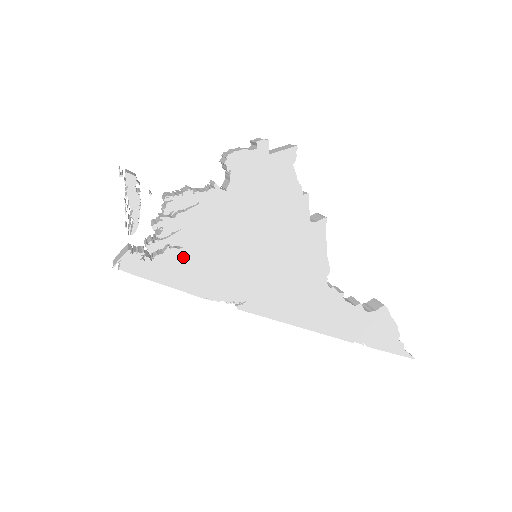
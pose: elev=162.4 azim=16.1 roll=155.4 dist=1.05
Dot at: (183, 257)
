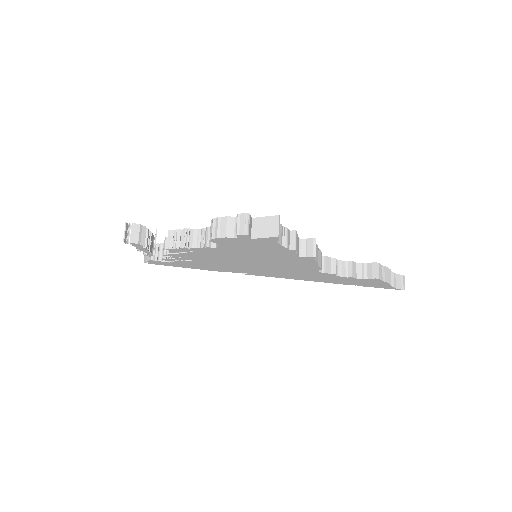
Dot at: (193, 262)
